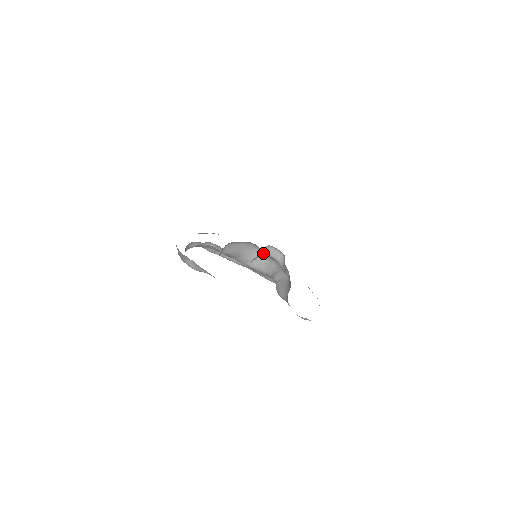
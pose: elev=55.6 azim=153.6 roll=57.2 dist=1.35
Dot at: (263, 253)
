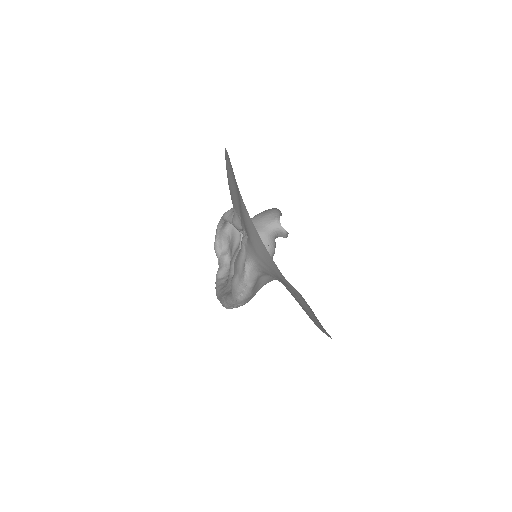
Dot at: (276, 231)
